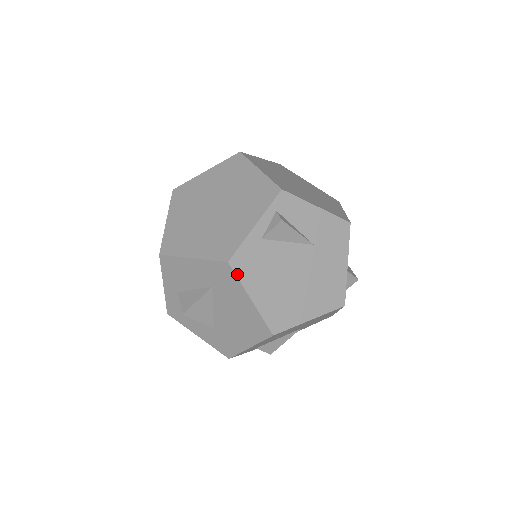
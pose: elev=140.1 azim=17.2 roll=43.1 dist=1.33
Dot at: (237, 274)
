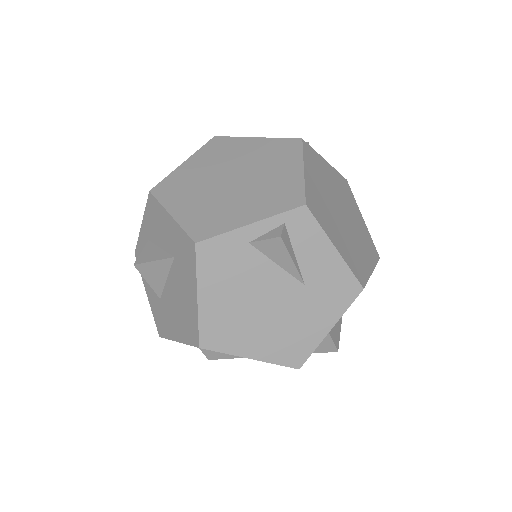
Dot at: (198, 262)
